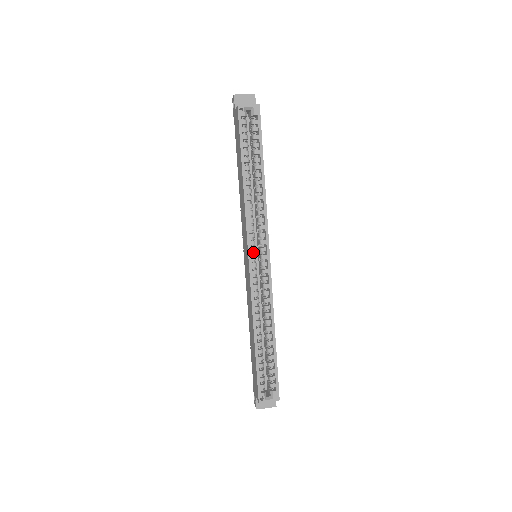
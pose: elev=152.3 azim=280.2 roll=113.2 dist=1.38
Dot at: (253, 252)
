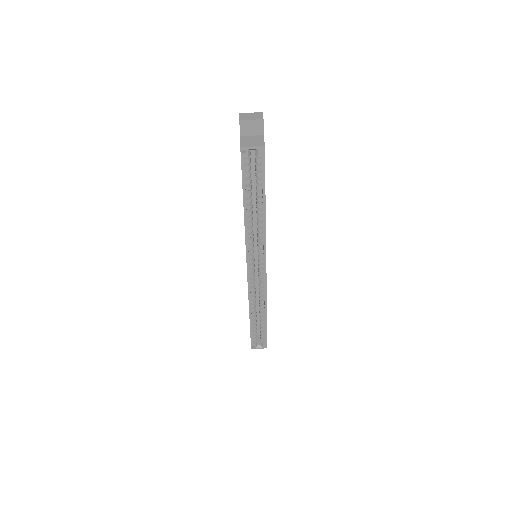
Dot at: (252, 262)
